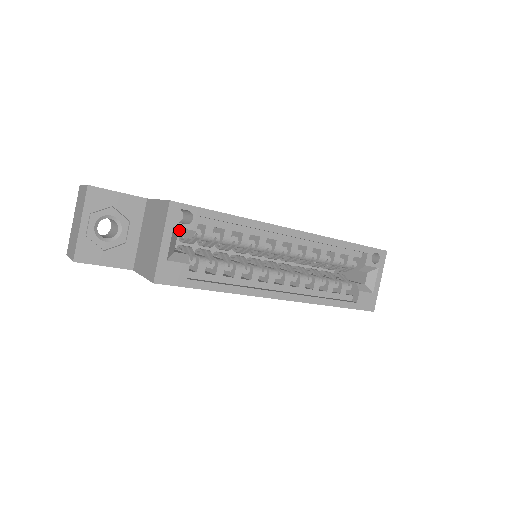
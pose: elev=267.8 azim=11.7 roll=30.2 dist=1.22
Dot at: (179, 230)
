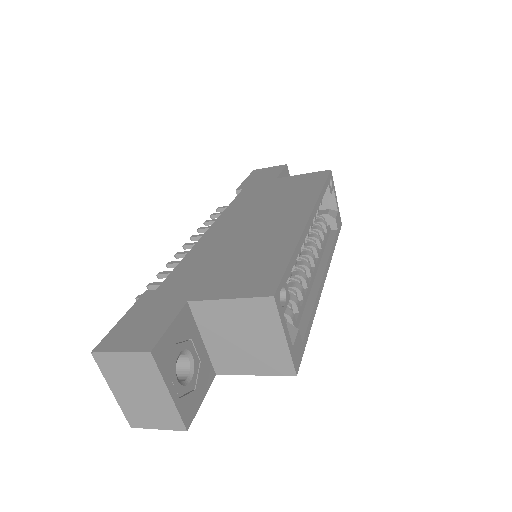
Dot at: (283, 312)
